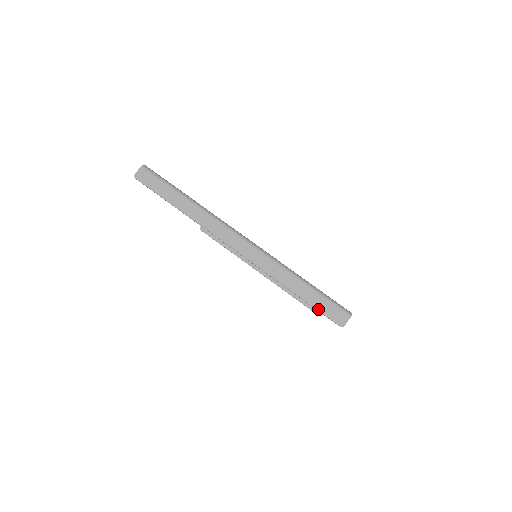
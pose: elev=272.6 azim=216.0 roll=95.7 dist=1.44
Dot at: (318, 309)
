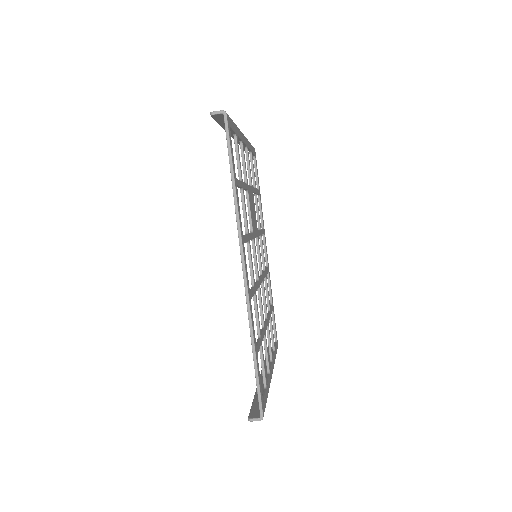
Dot at: occluded
